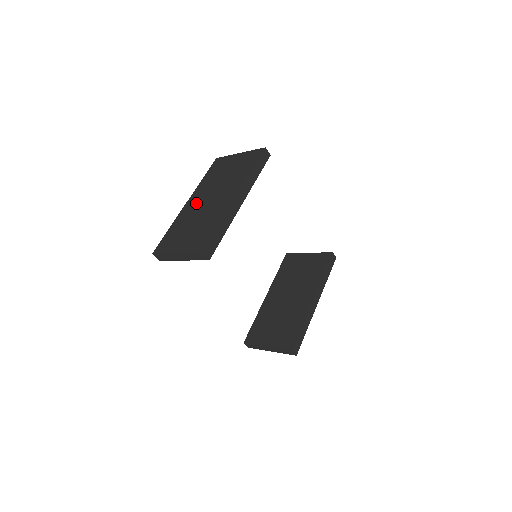
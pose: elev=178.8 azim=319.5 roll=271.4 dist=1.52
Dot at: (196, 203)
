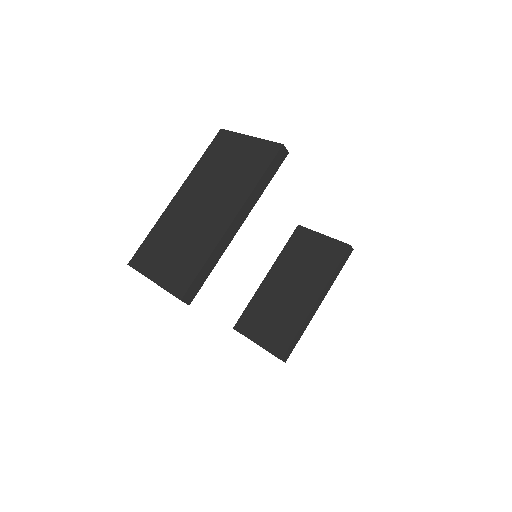
Dot at: (186, 203)
